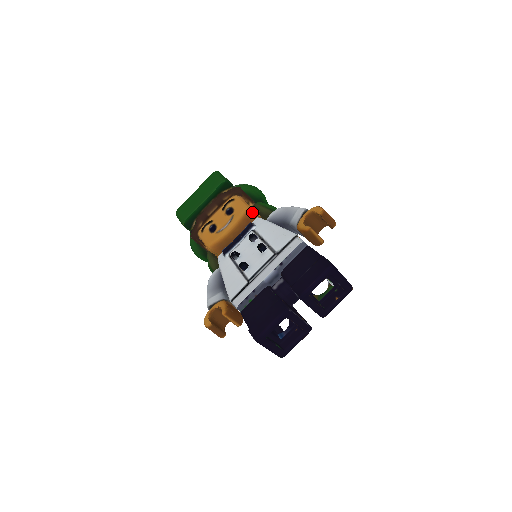
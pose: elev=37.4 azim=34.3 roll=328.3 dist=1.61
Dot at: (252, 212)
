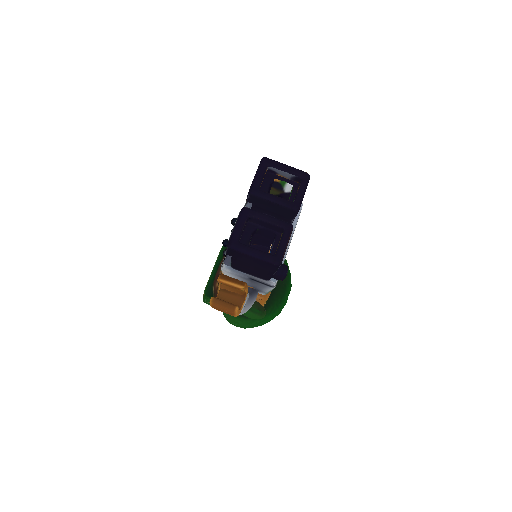
Dot at: occluded
